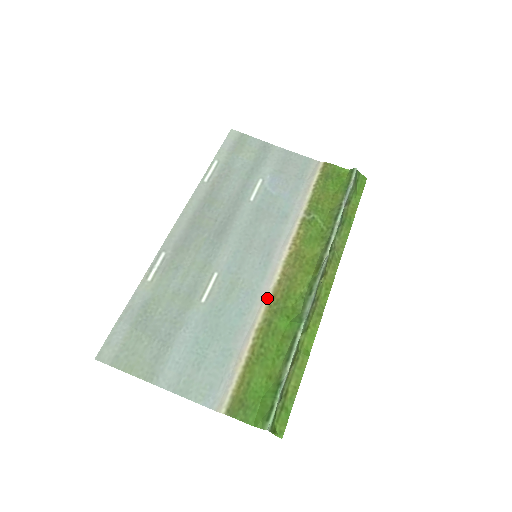
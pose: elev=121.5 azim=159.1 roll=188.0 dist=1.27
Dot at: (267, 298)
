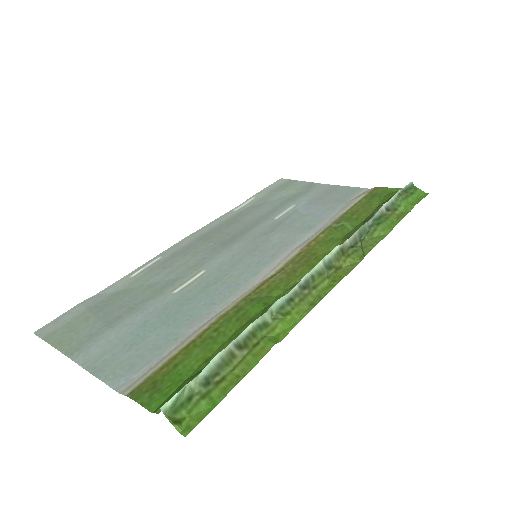
Dot at: (250, 290)
